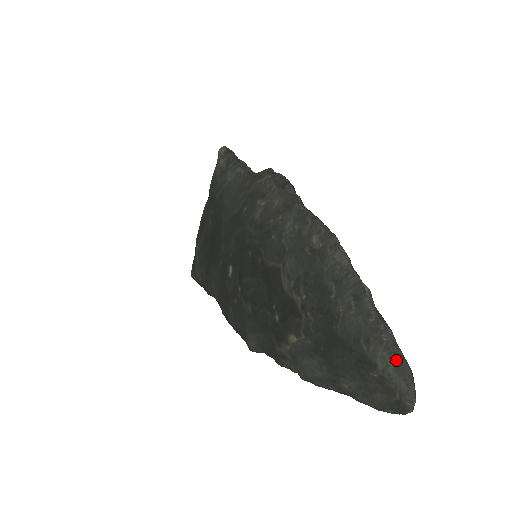
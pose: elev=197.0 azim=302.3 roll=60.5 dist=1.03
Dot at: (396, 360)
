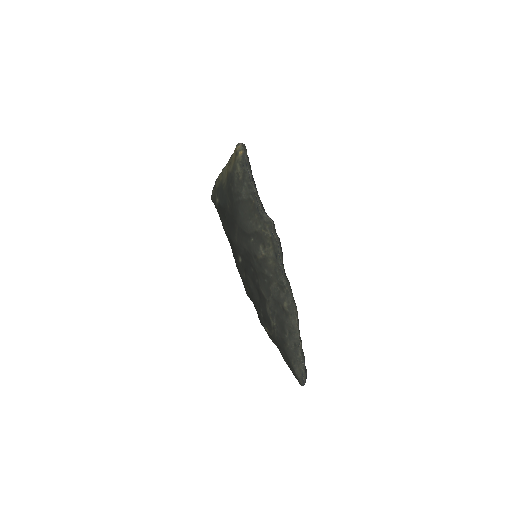
Dot at: (302, 375)
